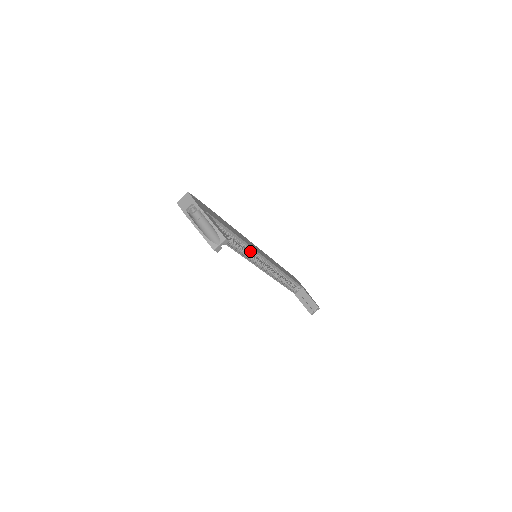
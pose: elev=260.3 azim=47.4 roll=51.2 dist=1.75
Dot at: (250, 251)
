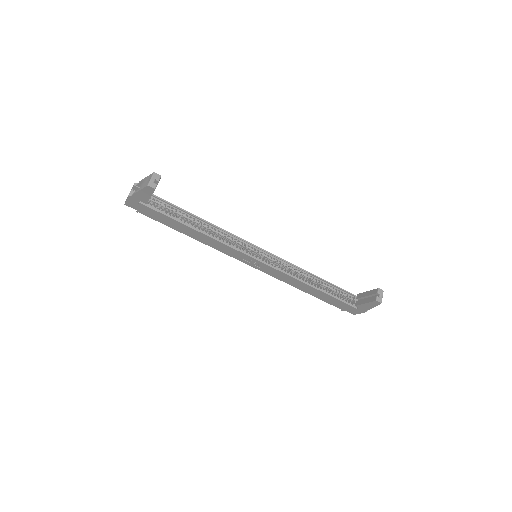
Dot at: (238, 243)
